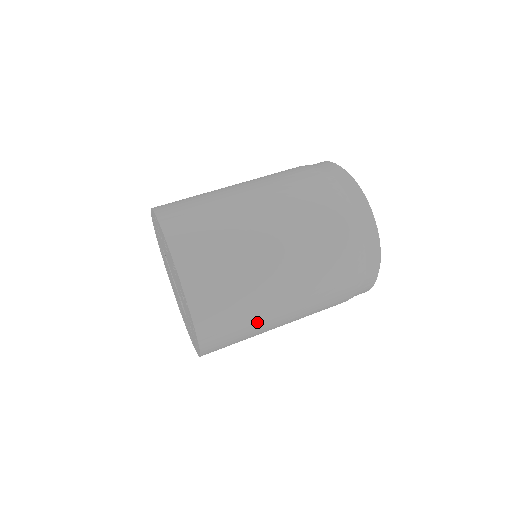
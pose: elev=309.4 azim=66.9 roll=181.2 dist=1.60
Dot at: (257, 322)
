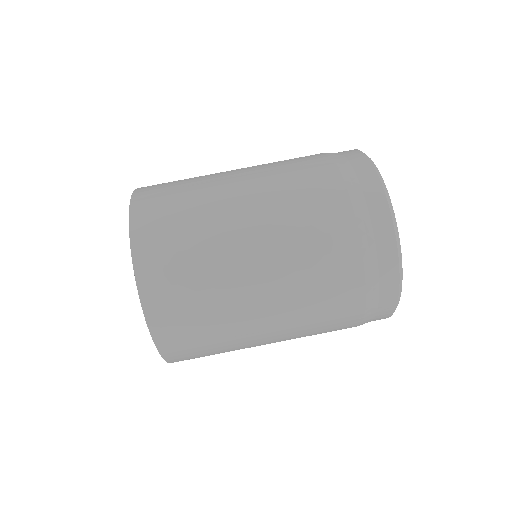
Dot at: occluded
